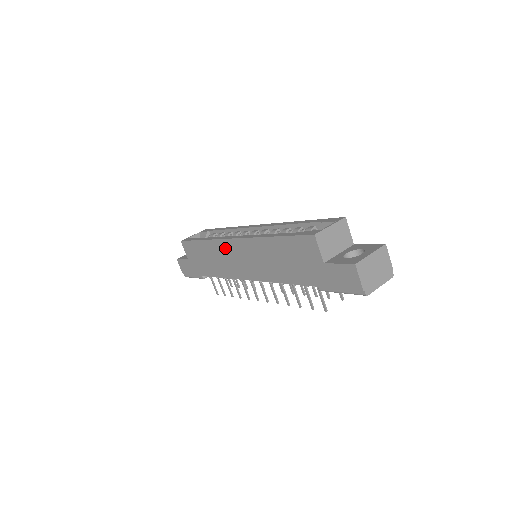
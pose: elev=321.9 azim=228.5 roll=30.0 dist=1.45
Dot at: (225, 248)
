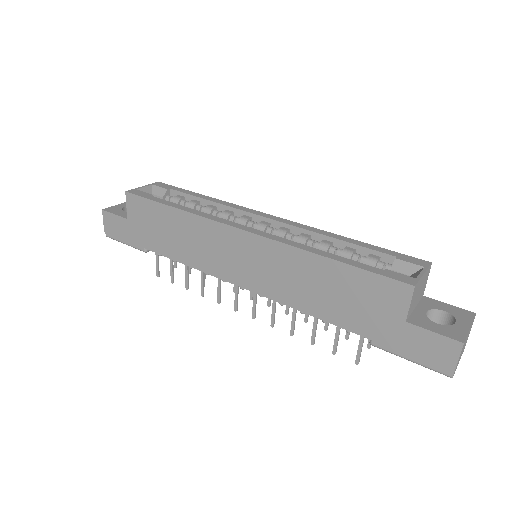
Dot at: (219, 235)
